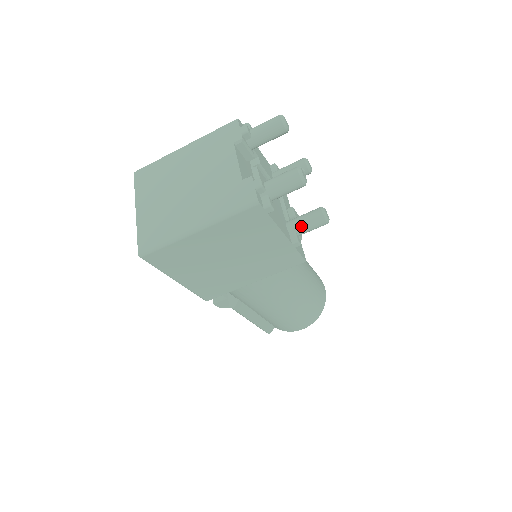
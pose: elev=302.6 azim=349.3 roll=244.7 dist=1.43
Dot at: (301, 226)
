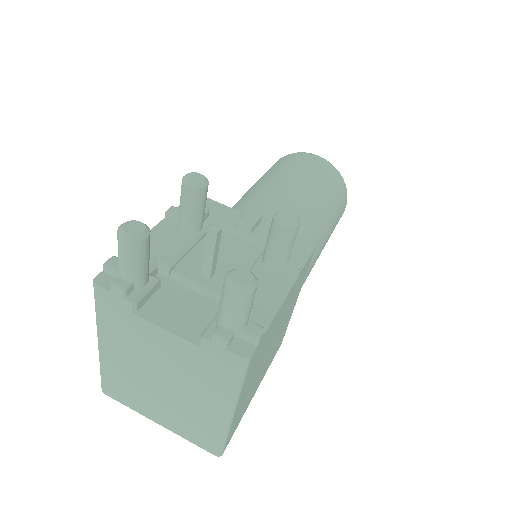
Dot at: (283, 256)
